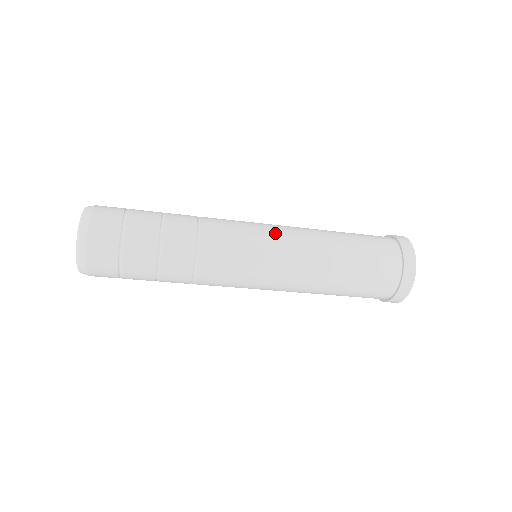
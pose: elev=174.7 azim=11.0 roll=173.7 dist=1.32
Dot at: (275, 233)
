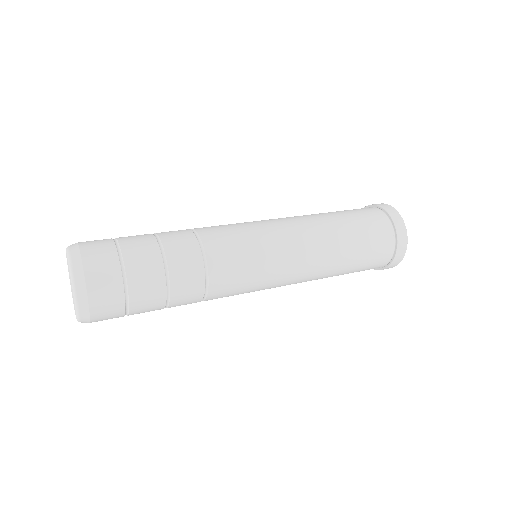
Dot at: (277, 234)
